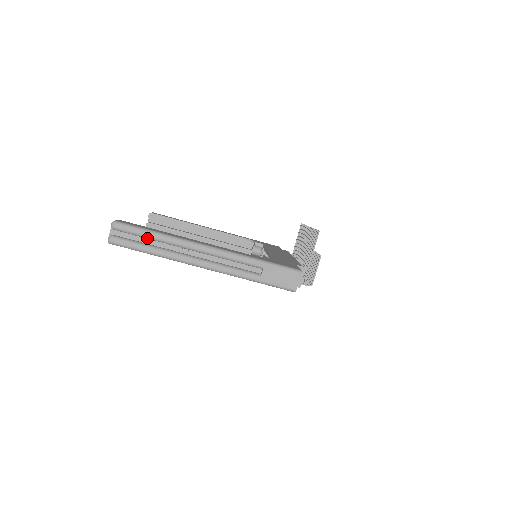
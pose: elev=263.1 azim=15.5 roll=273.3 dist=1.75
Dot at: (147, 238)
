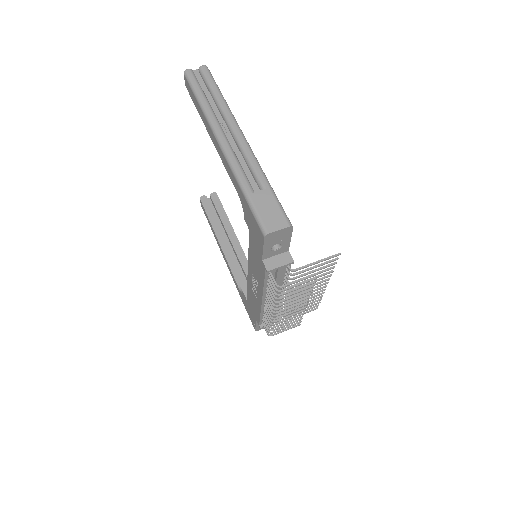
Dot at: (211, 92)
